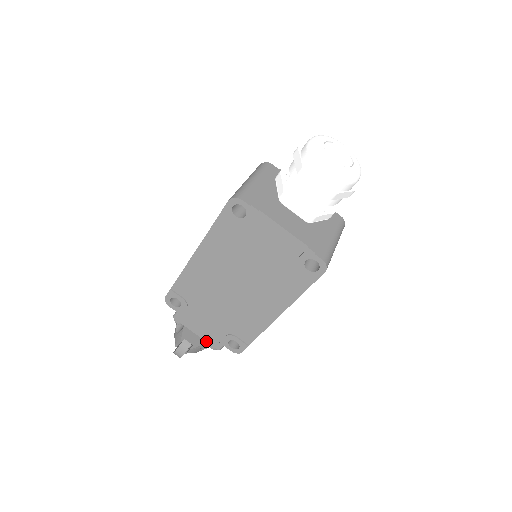
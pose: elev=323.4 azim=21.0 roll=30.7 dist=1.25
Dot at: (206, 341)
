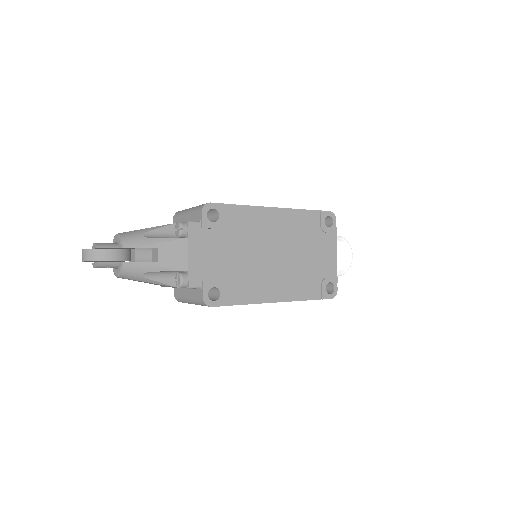
Dot at: (189, 269)
